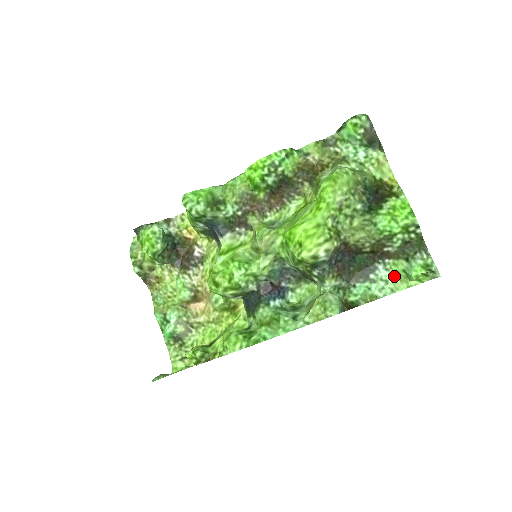
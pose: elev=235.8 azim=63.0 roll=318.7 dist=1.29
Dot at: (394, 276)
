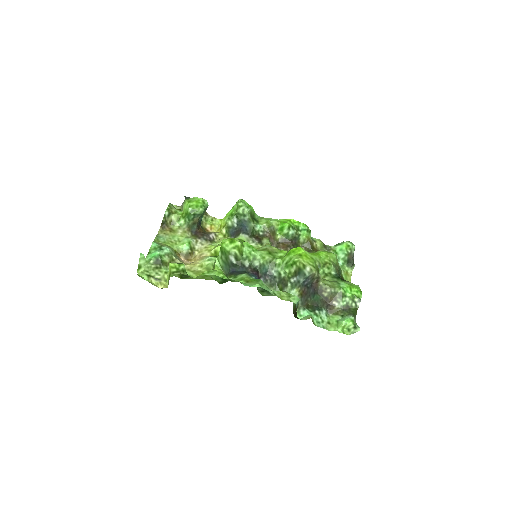
Dot at: (328, 322)
